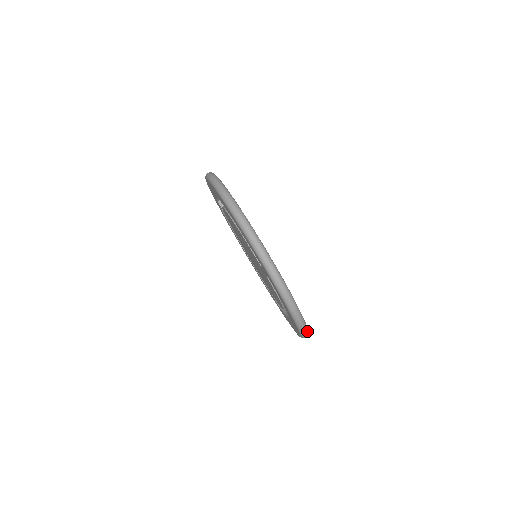
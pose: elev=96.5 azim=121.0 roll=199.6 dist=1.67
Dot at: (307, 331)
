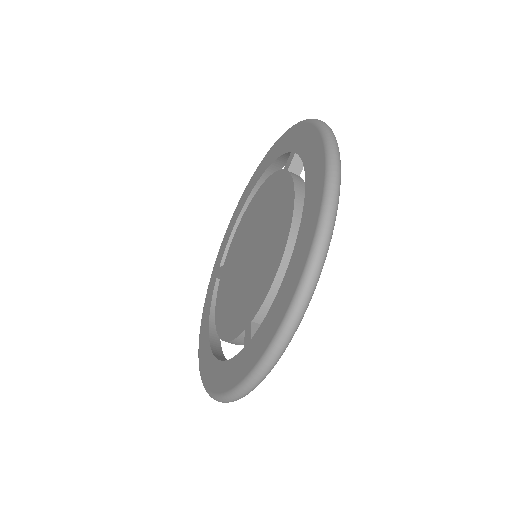
Dot at: occluded
